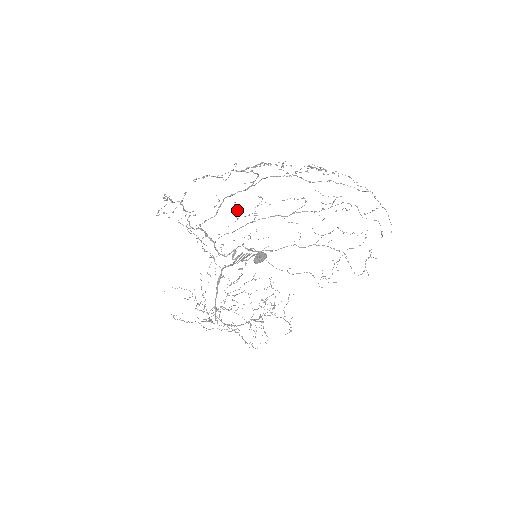
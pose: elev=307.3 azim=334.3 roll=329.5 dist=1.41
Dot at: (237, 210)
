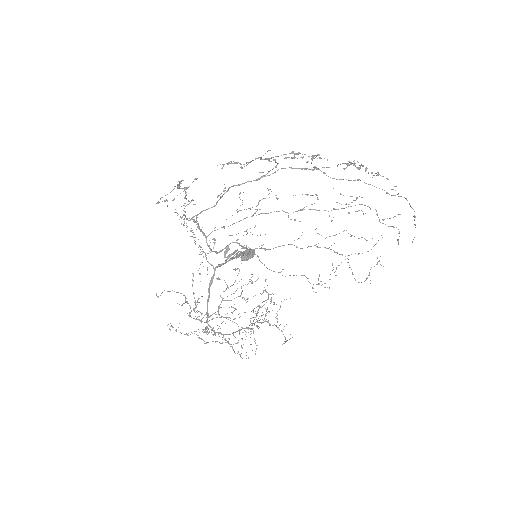
Dot at: occluded
